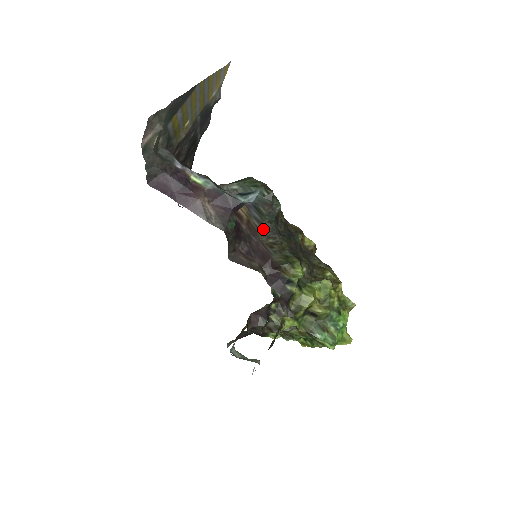
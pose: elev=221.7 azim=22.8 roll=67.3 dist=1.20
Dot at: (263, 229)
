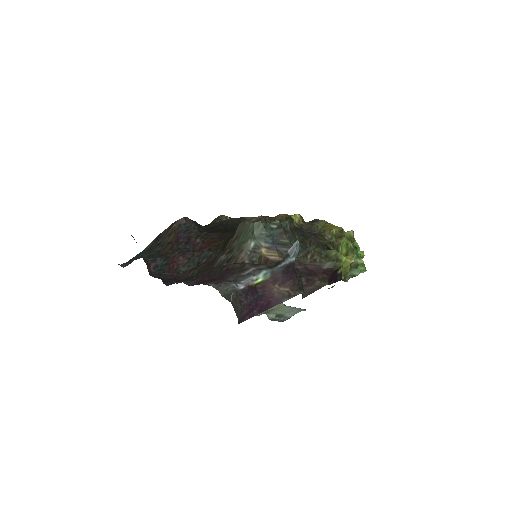
Dot at: (299, 254)
